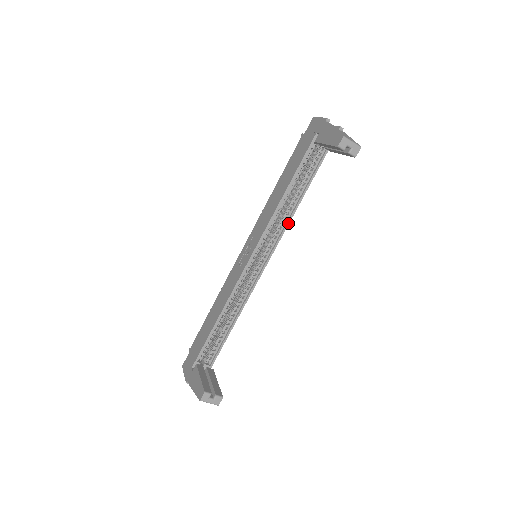
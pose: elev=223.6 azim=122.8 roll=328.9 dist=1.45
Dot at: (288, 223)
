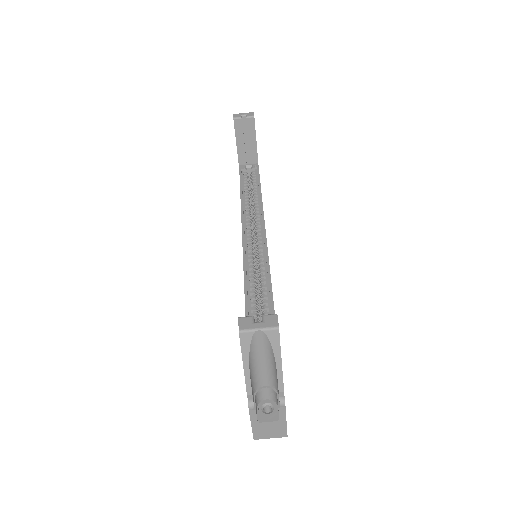
Dot at: (262, 212)
